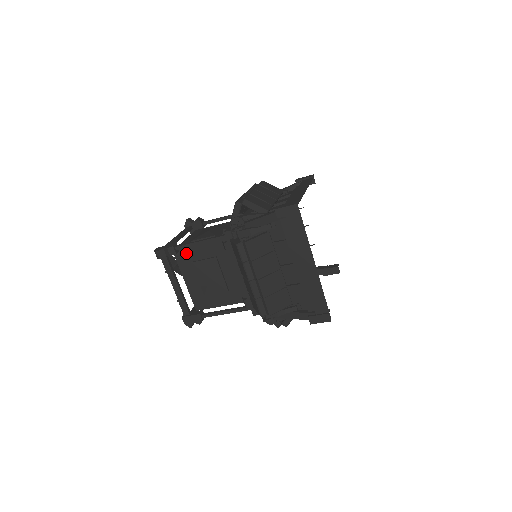
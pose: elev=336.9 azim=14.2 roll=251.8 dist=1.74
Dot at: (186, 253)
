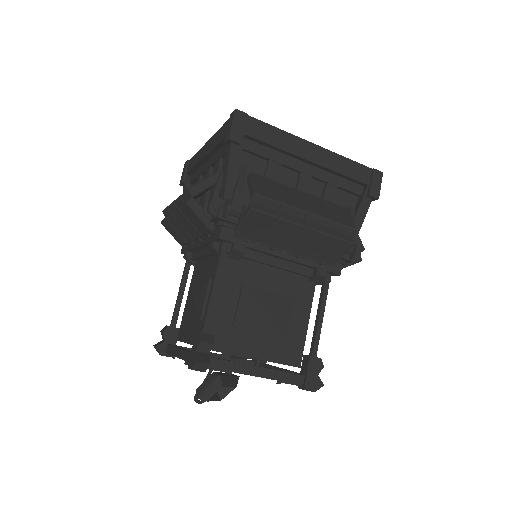
Dot at: (216, 328)
